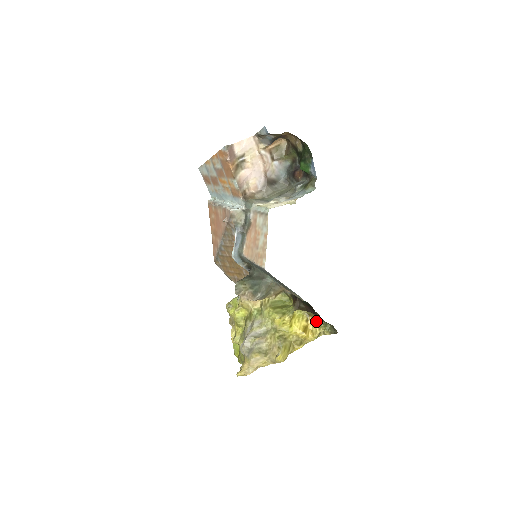
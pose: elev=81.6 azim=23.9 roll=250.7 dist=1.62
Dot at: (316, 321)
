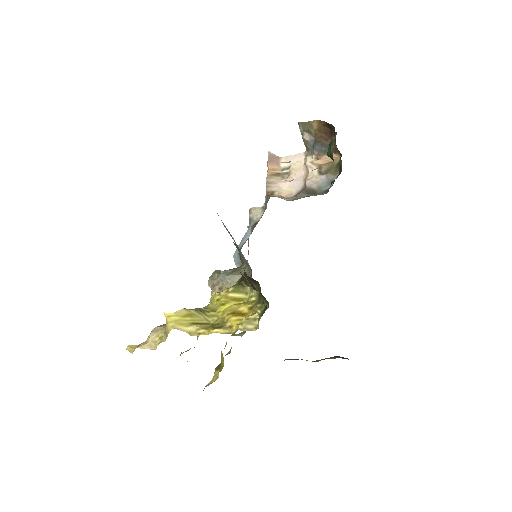
Dot at: occluded
